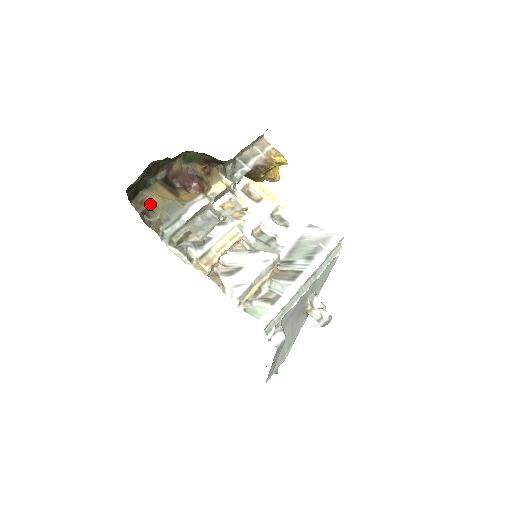
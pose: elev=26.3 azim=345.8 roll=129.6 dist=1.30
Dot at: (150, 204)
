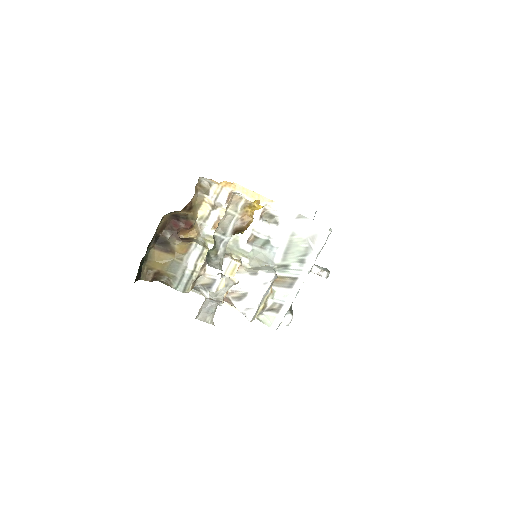
Dot at: (155, 270)
